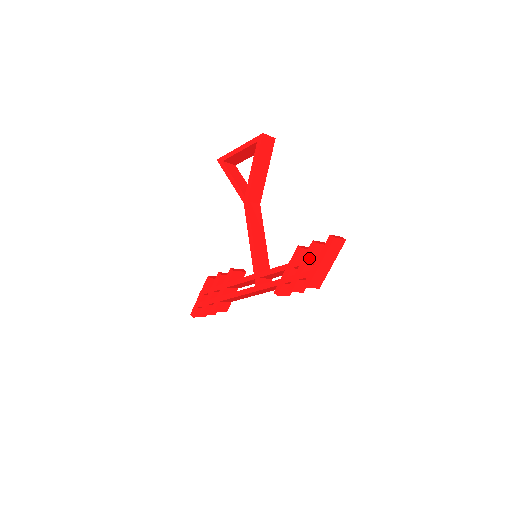
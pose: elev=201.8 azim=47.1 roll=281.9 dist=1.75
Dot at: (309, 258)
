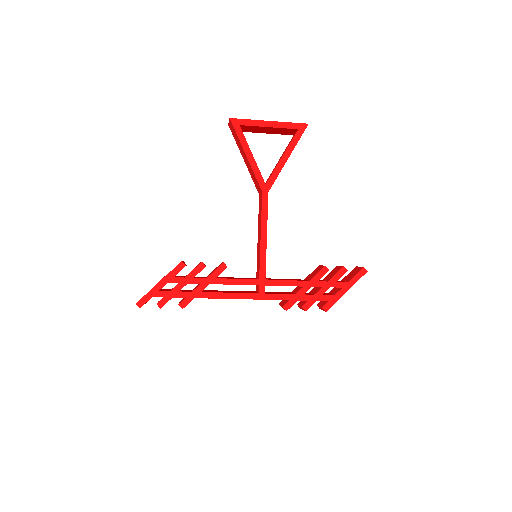
Dot at: (336, 283)
